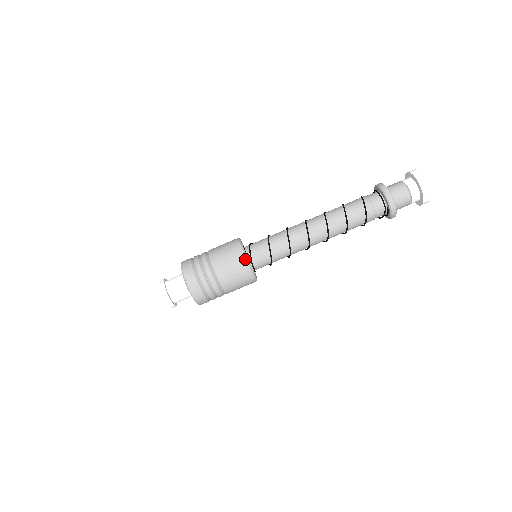
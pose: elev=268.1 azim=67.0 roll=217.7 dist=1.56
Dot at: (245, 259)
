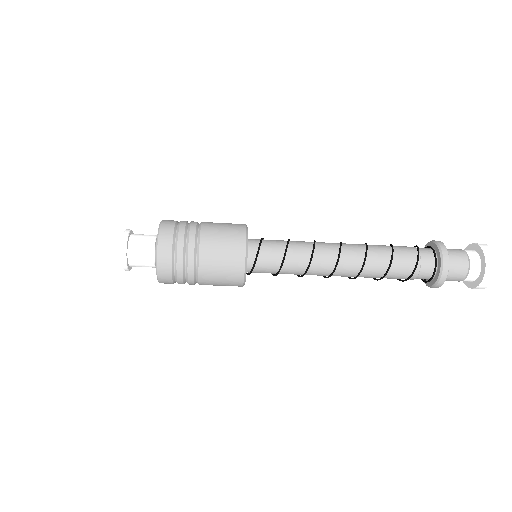
Dot at: (241, 286)
